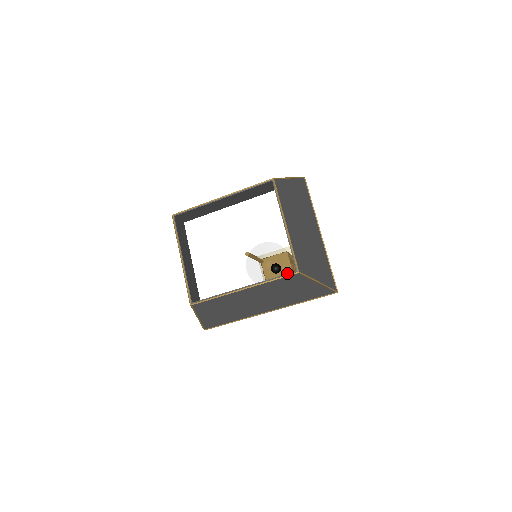
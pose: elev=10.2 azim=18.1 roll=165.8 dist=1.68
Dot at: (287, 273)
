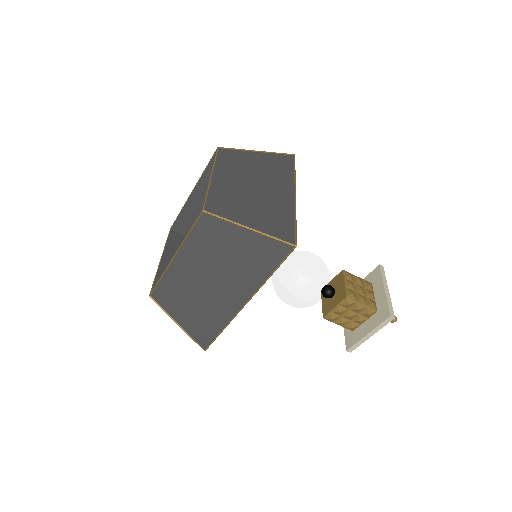
Dot at: (310, 278)
